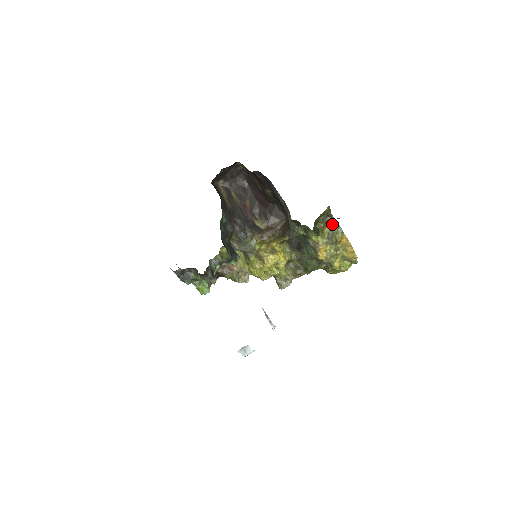
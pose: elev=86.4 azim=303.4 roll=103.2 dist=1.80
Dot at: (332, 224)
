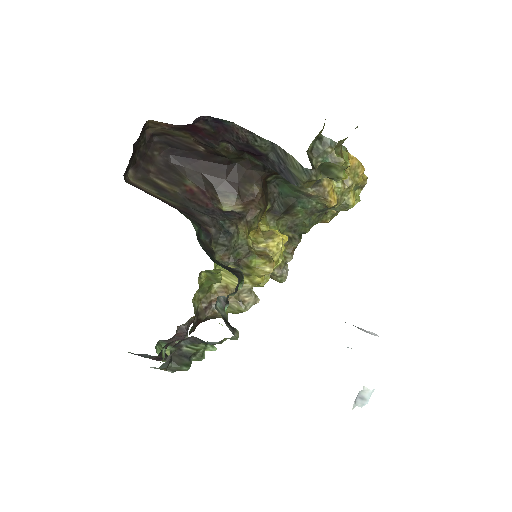
Dot at: (328, 147)
